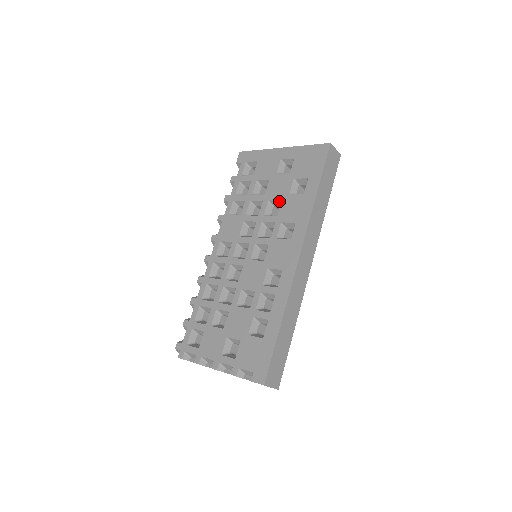
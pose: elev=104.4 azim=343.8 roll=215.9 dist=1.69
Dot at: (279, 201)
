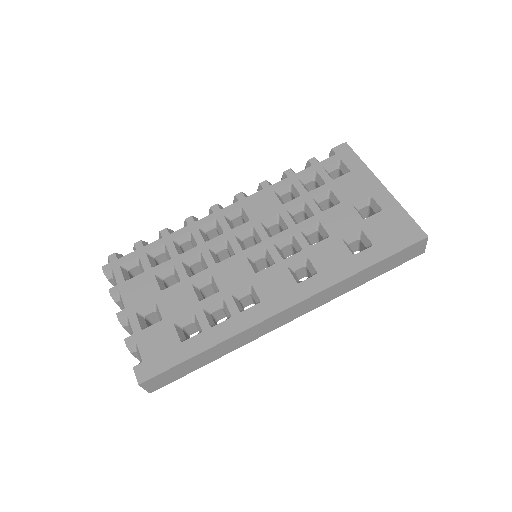
Dot at: (327, 234)
